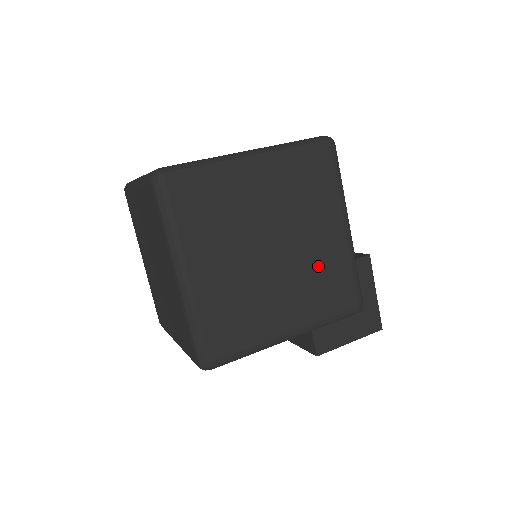
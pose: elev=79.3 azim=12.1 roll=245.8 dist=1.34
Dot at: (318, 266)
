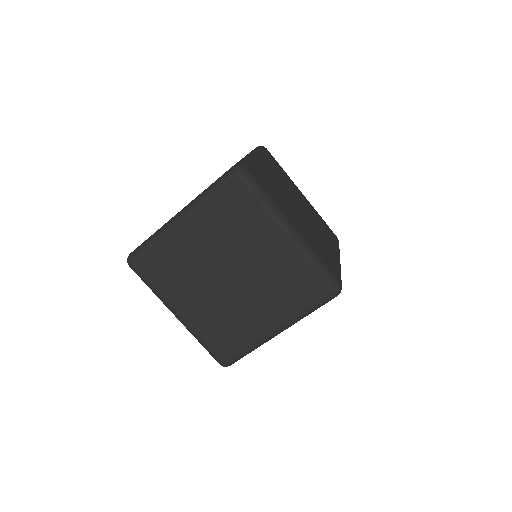
Dot at: (314, 216)
